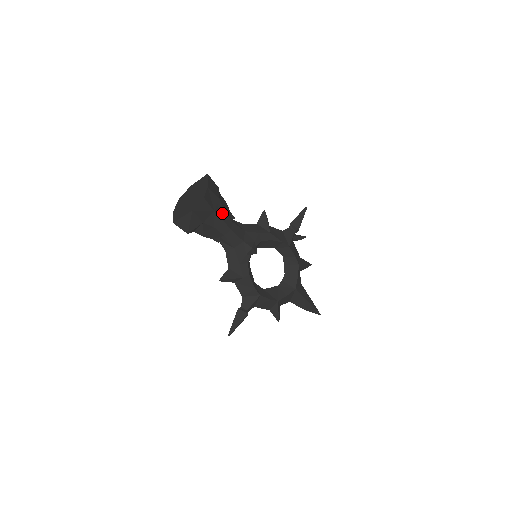
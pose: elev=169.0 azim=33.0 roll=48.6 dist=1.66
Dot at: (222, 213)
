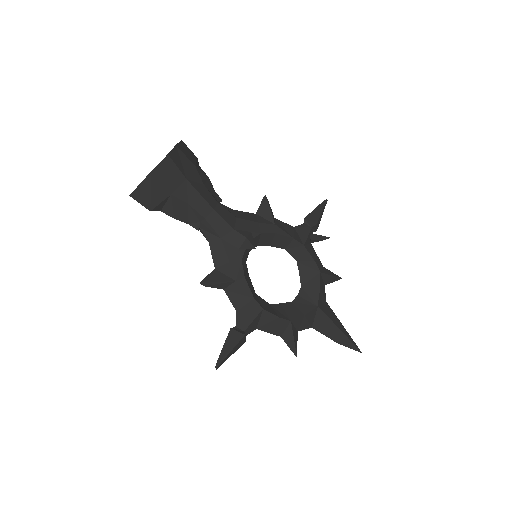
Dot at: (200, 186)
